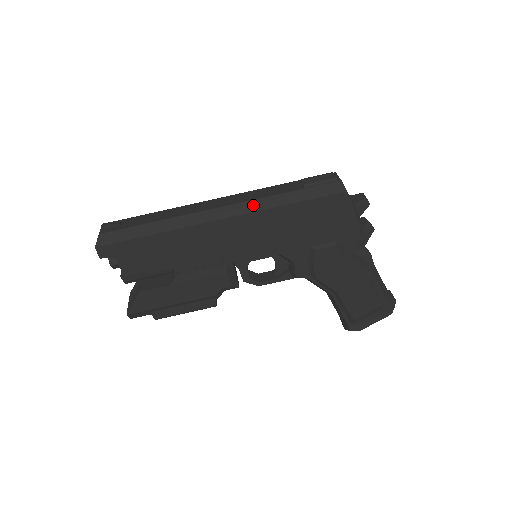
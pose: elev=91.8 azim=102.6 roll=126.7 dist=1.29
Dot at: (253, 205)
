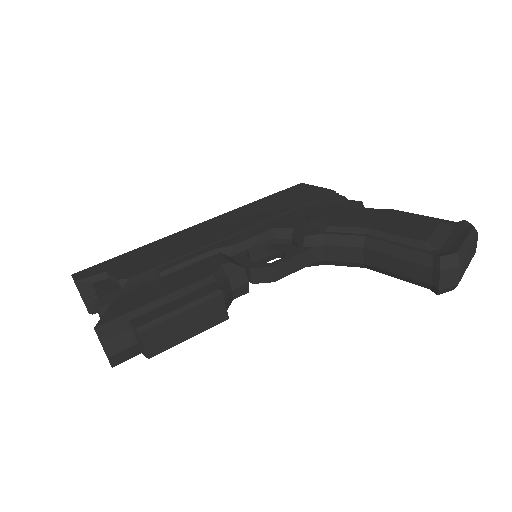
Dot at: occluded
